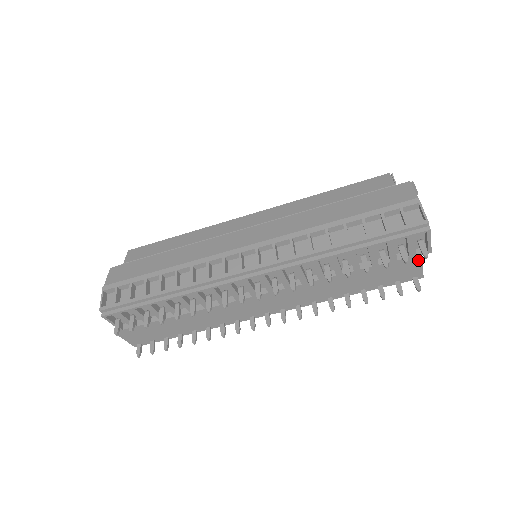
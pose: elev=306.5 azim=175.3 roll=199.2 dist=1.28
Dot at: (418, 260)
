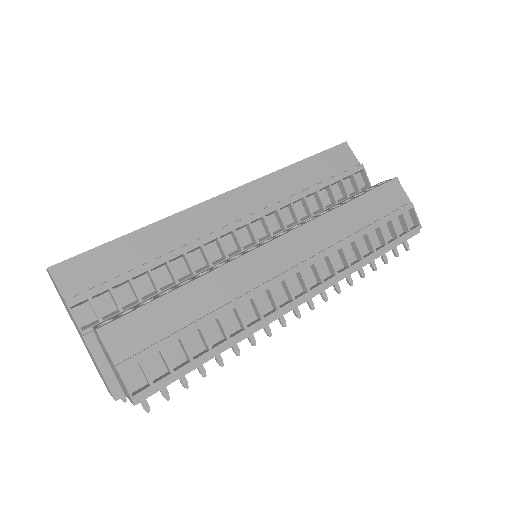
Dot at: occluded
